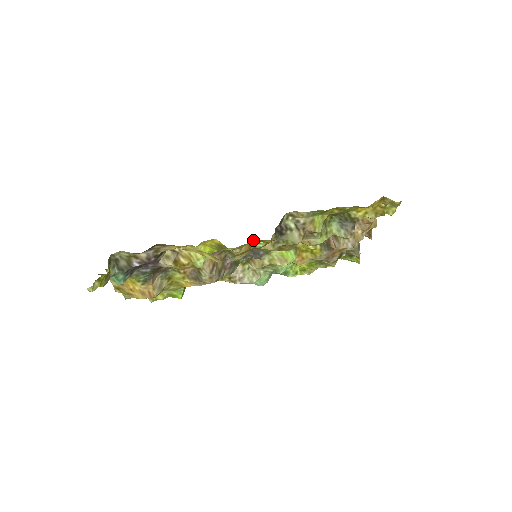
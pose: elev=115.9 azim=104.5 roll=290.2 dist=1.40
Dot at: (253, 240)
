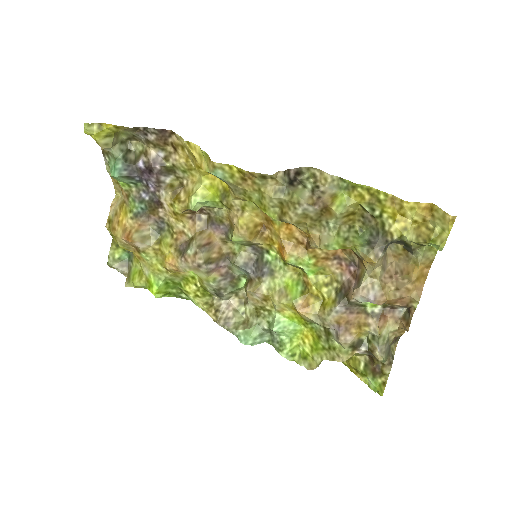
Dot at: (263, 228)
